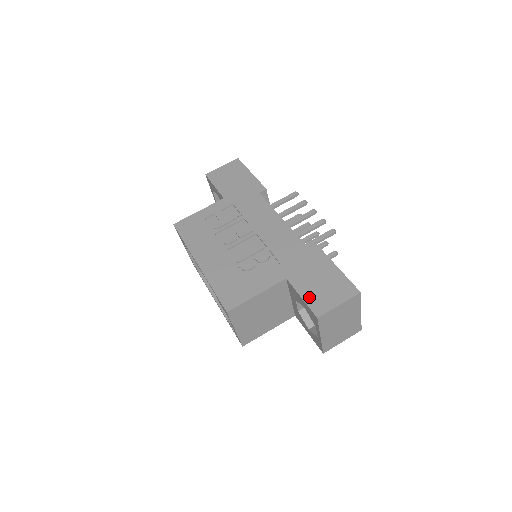
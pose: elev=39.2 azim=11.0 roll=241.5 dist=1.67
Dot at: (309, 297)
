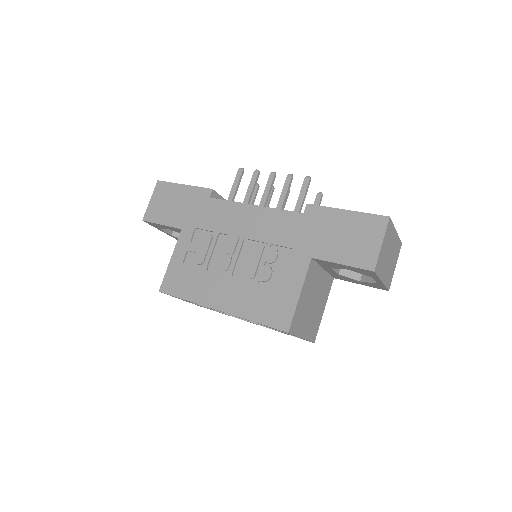
Dot at: (348, 258)
